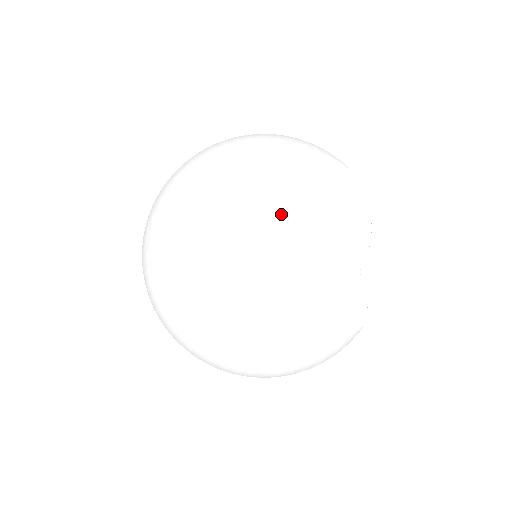
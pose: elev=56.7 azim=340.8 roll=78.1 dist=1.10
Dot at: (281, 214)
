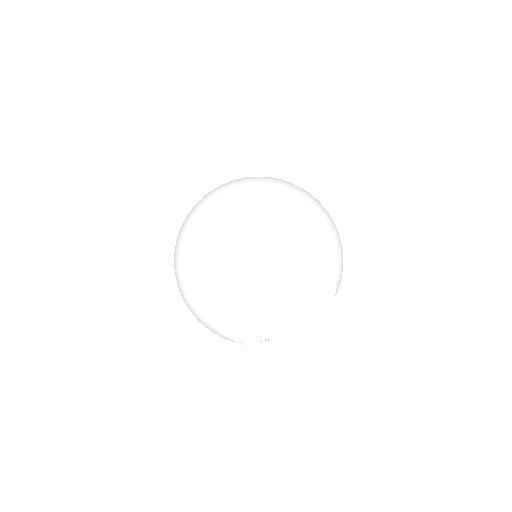
Dot at: (267, 278)
